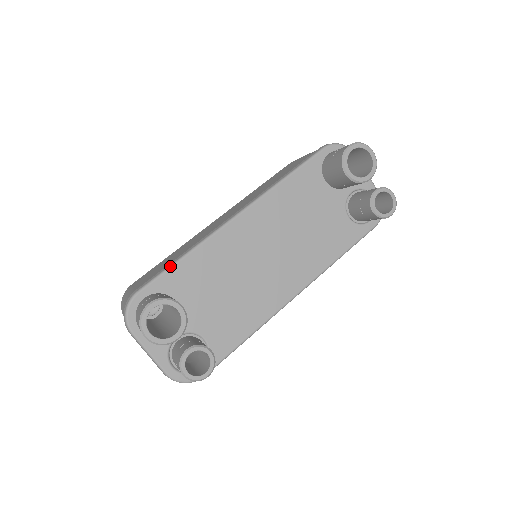
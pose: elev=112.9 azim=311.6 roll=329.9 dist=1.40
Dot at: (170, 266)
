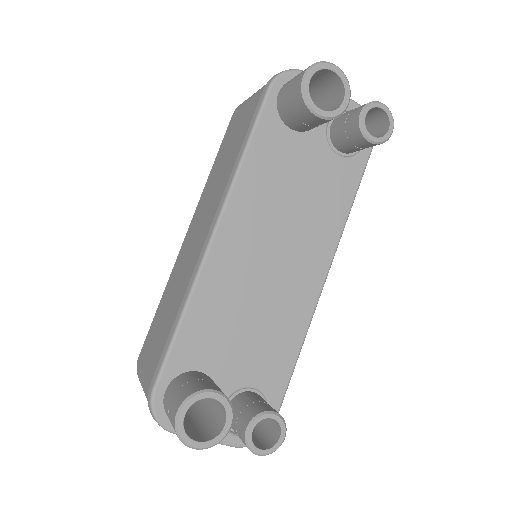
Dot at: (172, 339)
